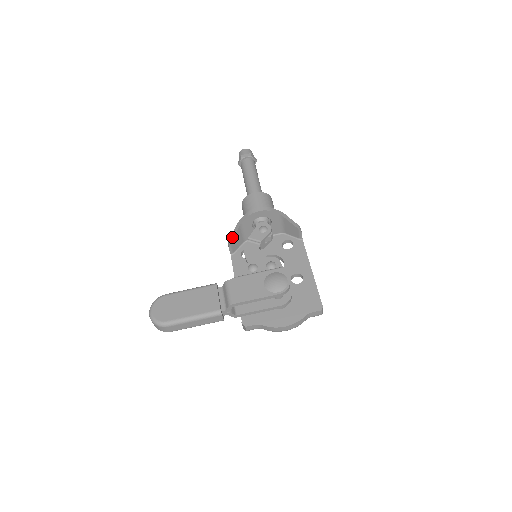
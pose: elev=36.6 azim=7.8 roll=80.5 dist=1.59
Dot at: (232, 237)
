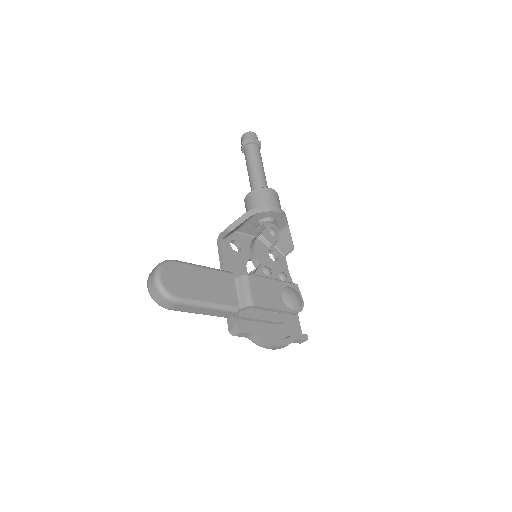
Dot at: (237, 223)
